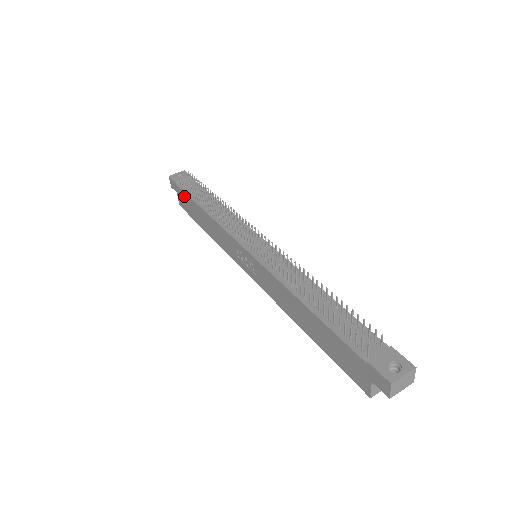
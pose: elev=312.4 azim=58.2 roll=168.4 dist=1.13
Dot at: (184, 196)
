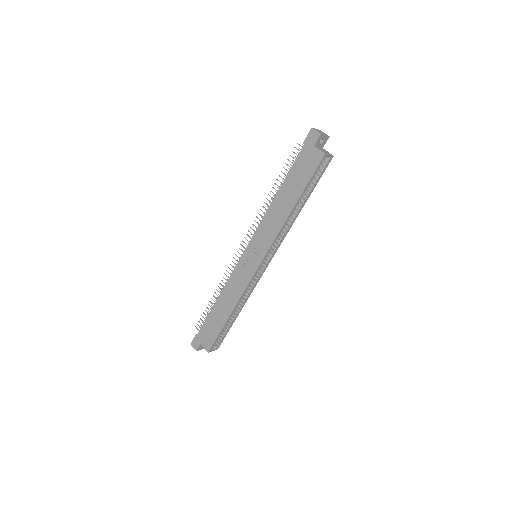
Dot at: (205, 328)
